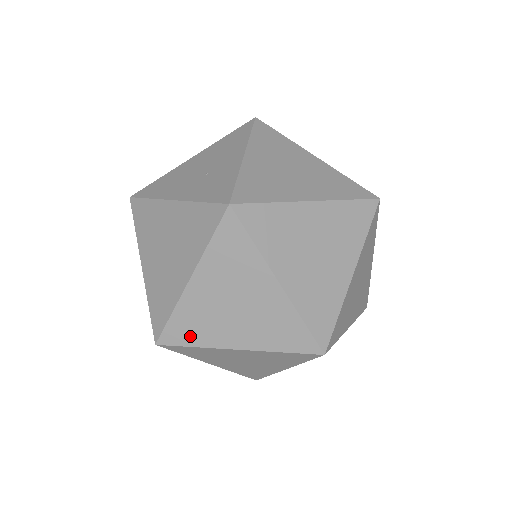
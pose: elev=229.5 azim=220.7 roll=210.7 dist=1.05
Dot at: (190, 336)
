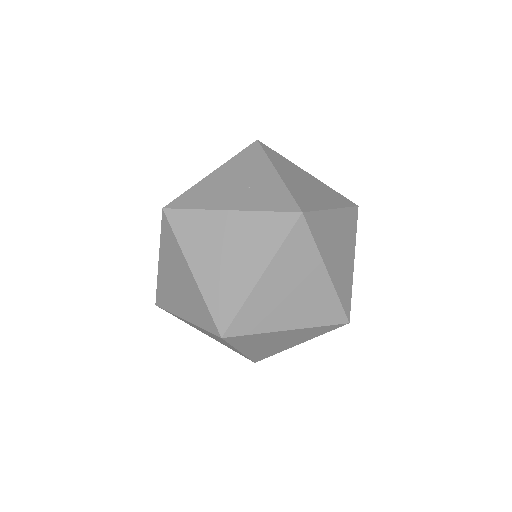
Dot at: (253, 325)
